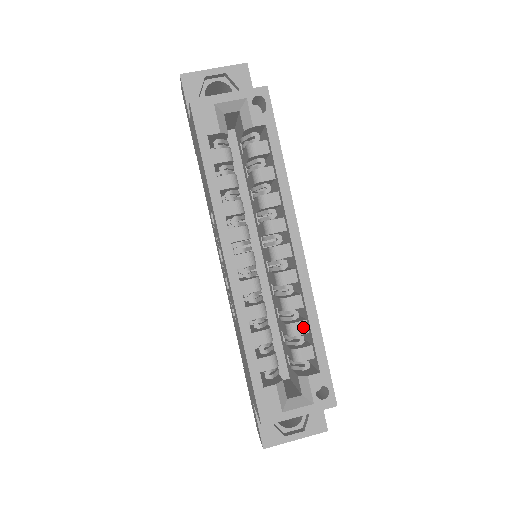
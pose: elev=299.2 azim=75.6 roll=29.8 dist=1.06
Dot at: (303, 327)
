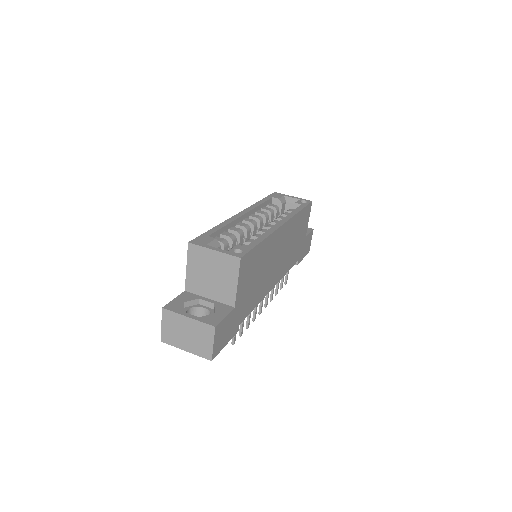
Dot at: occluded
